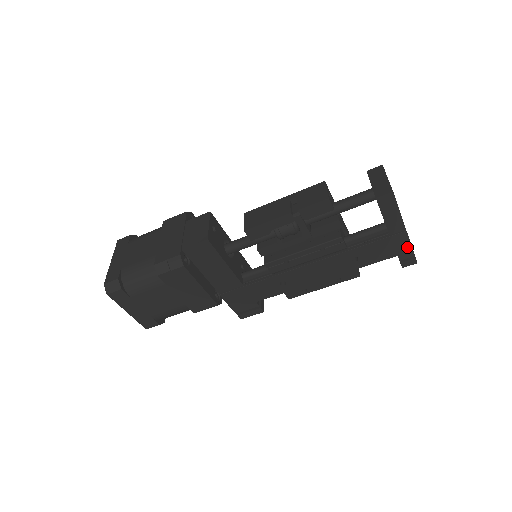
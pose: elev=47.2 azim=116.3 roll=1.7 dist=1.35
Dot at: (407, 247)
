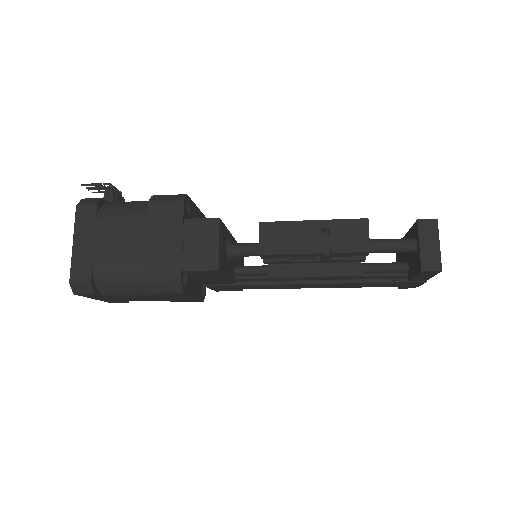
Dot at: (416, 285)
